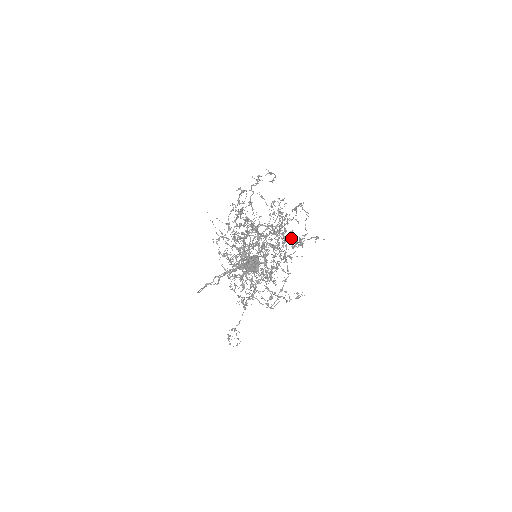
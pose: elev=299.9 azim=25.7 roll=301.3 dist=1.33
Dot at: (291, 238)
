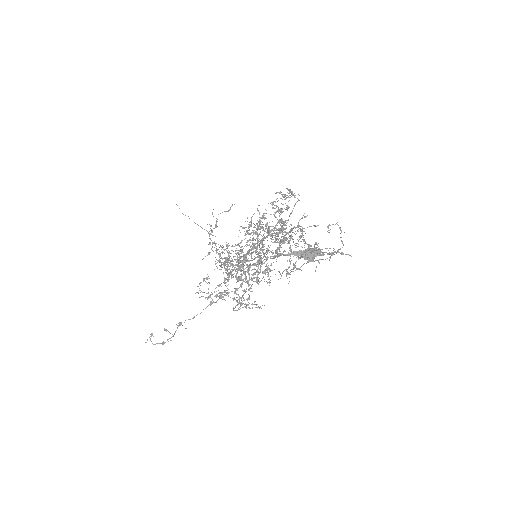
Dot at: occluded
